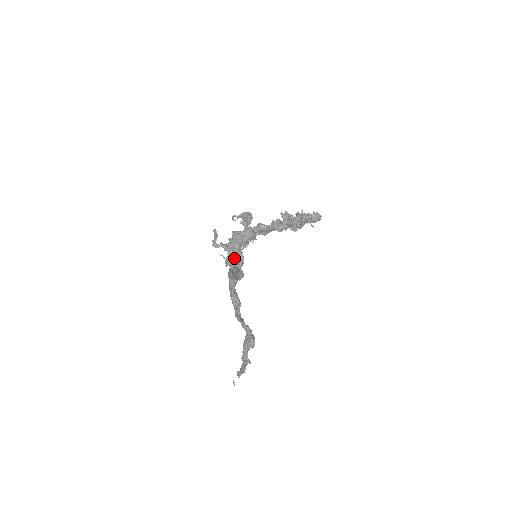
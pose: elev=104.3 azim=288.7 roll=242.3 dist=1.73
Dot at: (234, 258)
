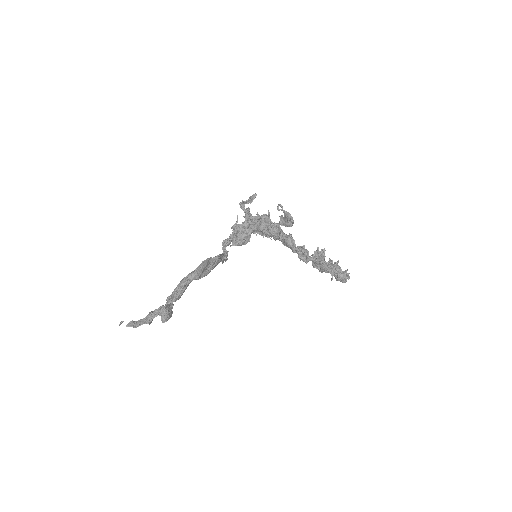
Dot at: (240, 235)
